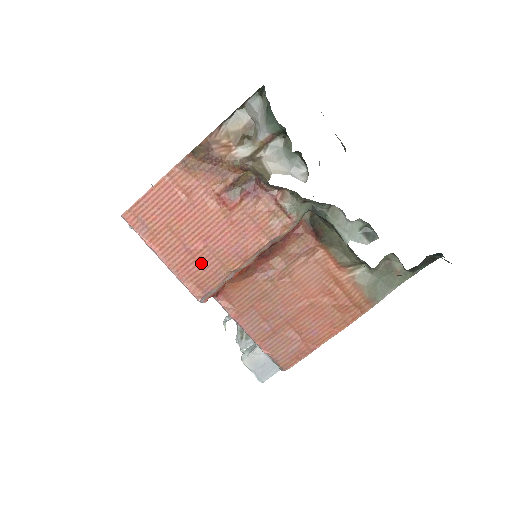
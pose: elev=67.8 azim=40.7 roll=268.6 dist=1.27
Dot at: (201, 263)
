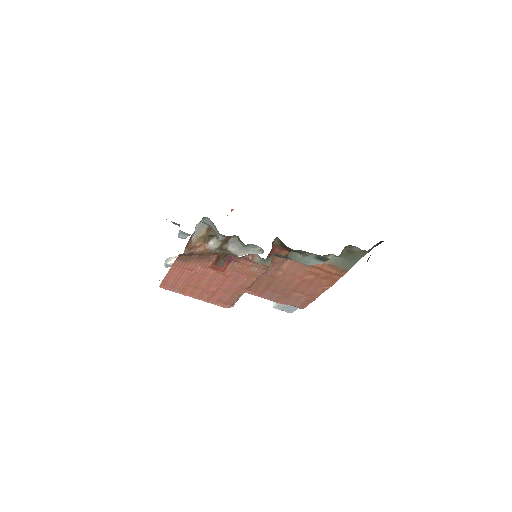
Dot at: (220, 295)
